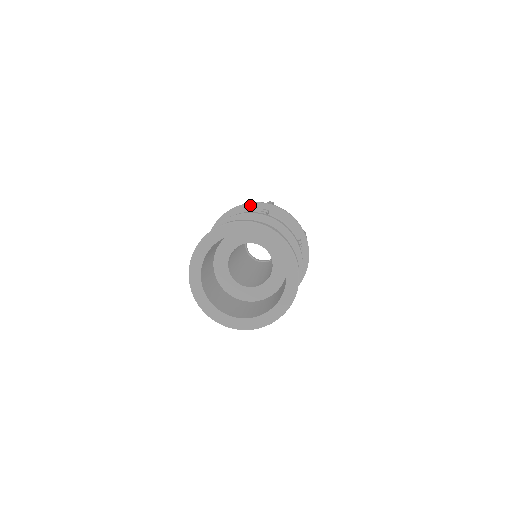
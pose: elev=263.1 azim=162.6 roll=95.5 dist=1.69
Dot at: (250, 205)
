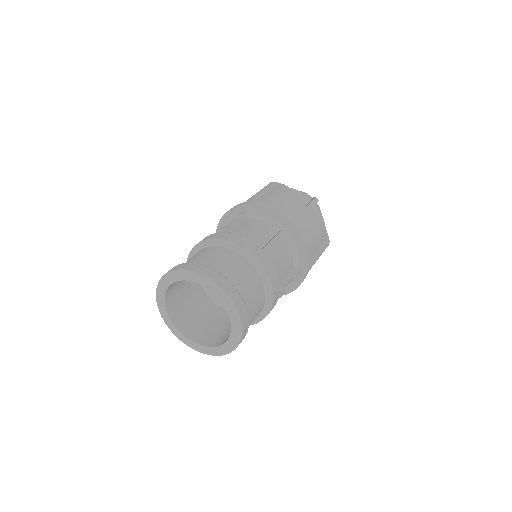
Dot at: (276, 214)
